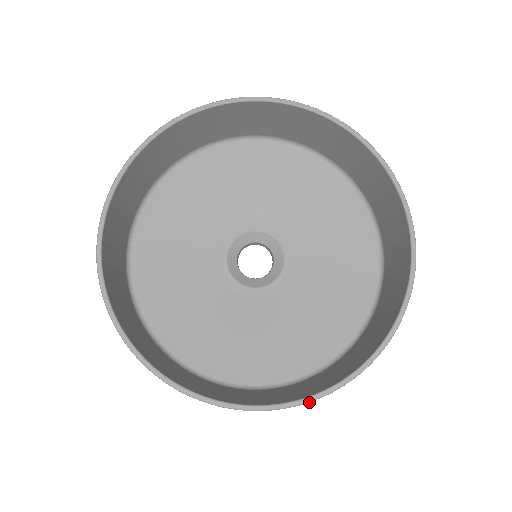
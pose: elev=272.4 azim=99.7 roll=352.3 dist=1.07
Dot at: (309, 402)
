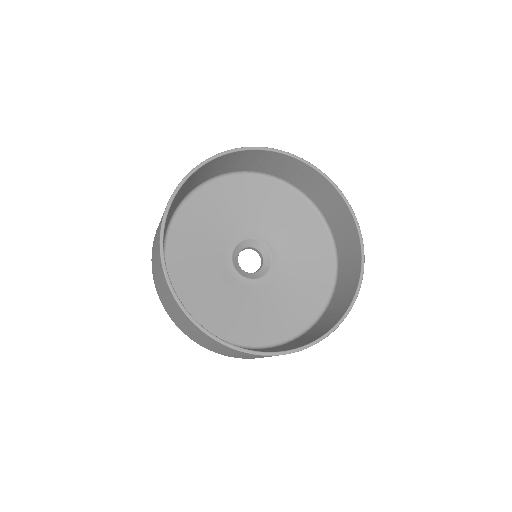
Dot at: occluded
